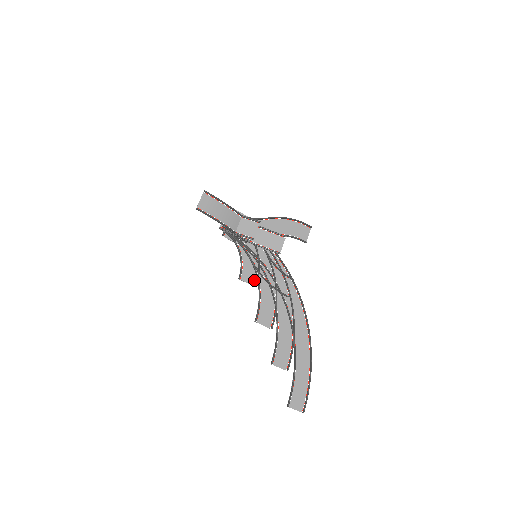
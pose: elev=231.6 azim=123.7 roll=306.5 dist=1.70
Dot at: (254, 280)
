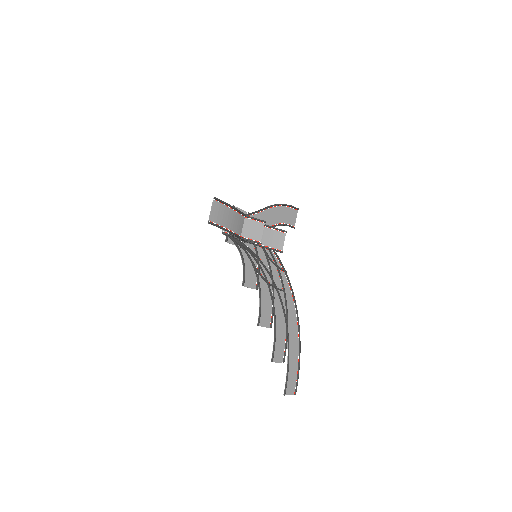
Dot at: (255, 282)
